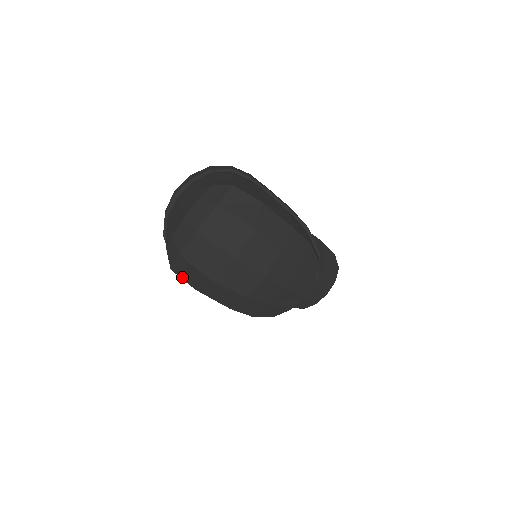
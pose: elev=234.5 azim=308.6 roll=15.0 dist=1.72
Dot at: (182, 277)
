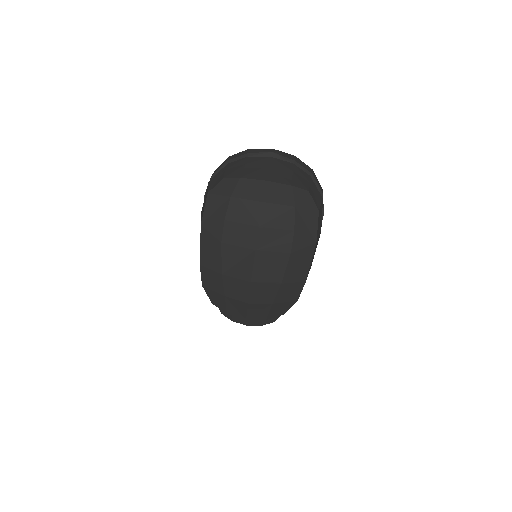
Dot at: (206, 207)
